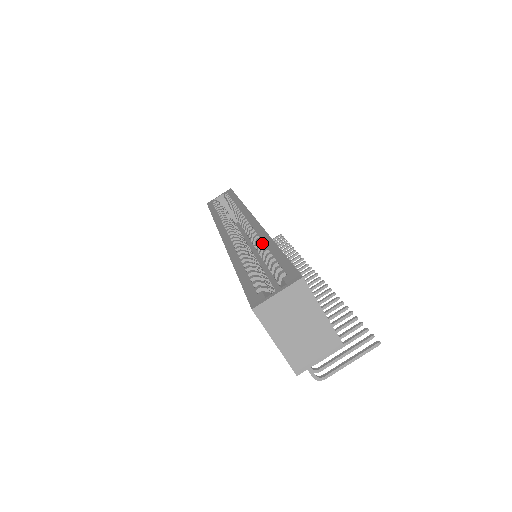
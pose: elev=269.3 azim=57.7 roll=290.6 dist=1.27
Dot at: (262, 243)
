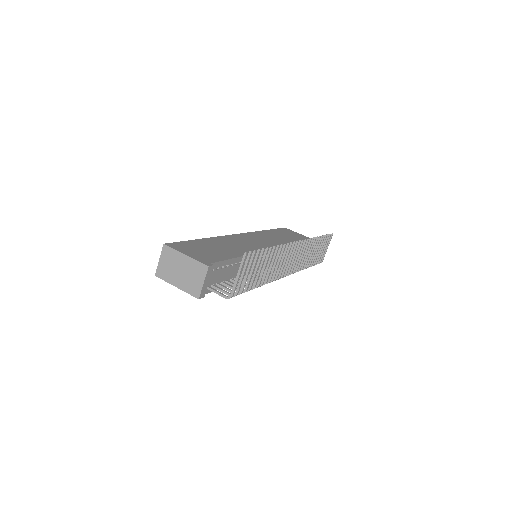
Dot at: occluded
